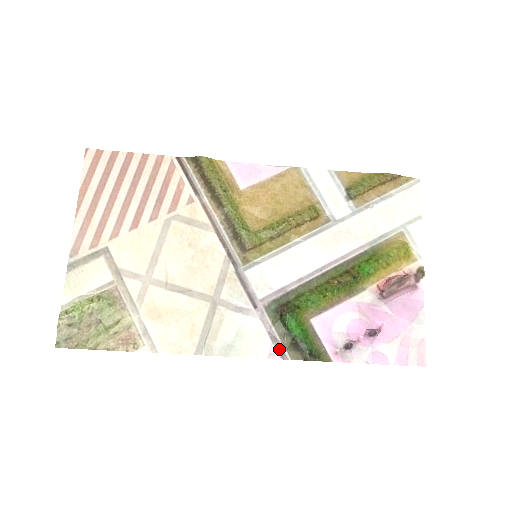
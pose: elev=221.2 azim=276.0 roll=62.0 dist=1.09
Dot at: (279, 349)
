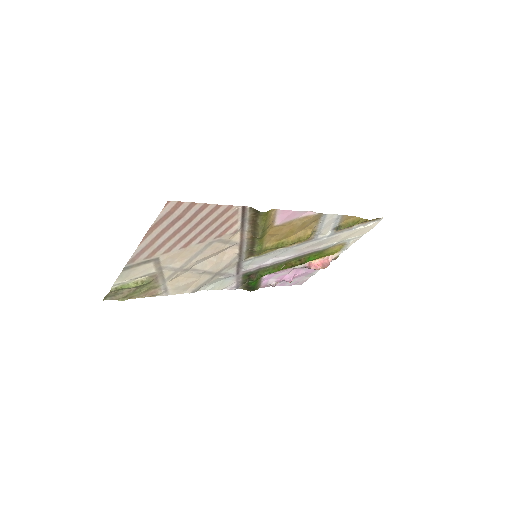
Dot at: (238, 287)
